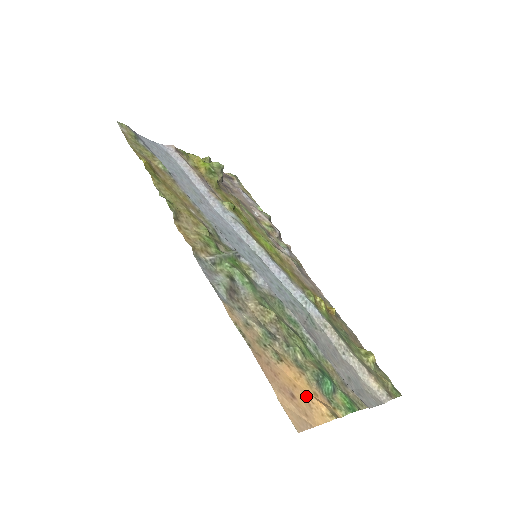
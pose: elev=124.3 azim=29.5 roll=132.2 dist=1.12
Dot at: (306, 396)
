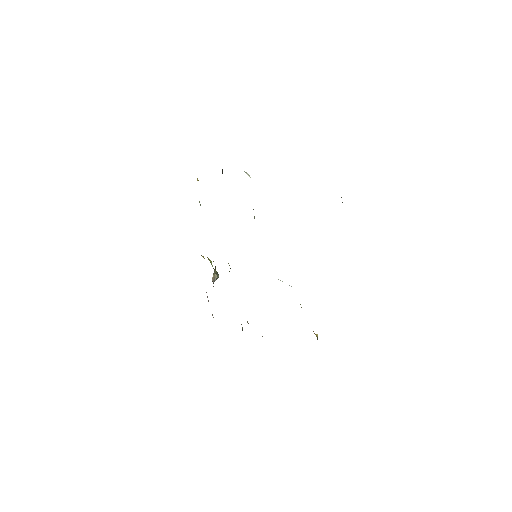
Dot at: occluded
